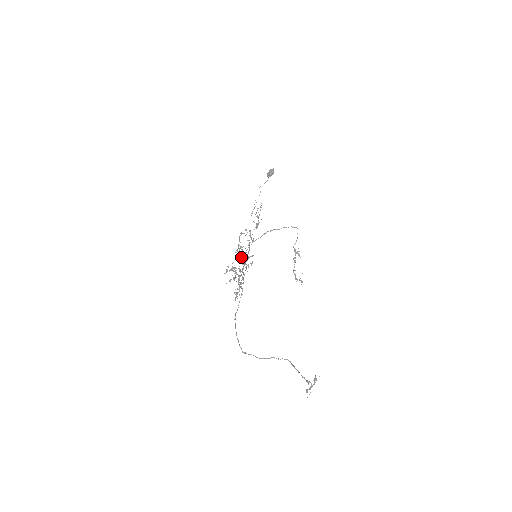
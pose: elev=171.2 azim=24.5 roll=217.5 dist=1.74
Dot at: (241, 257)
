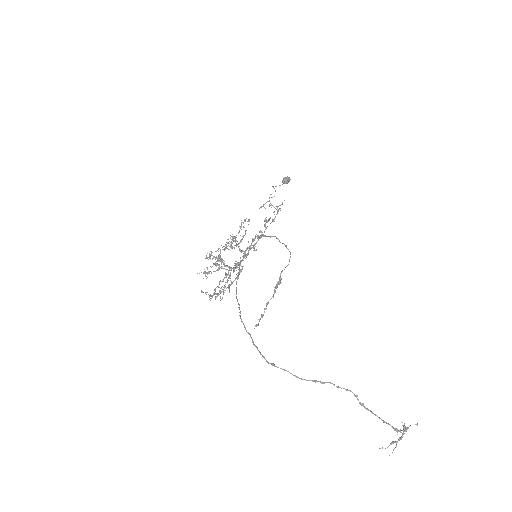
Dot at: occluded
